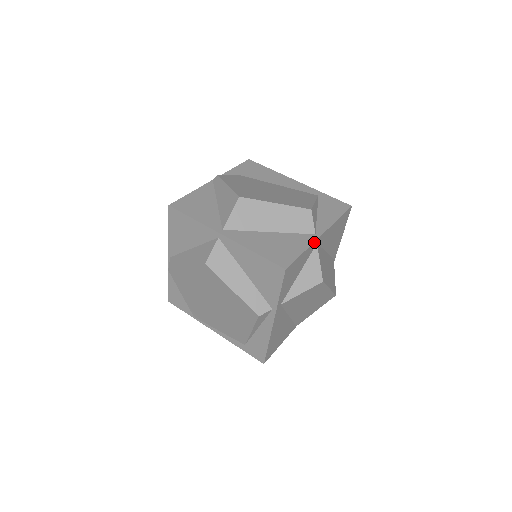
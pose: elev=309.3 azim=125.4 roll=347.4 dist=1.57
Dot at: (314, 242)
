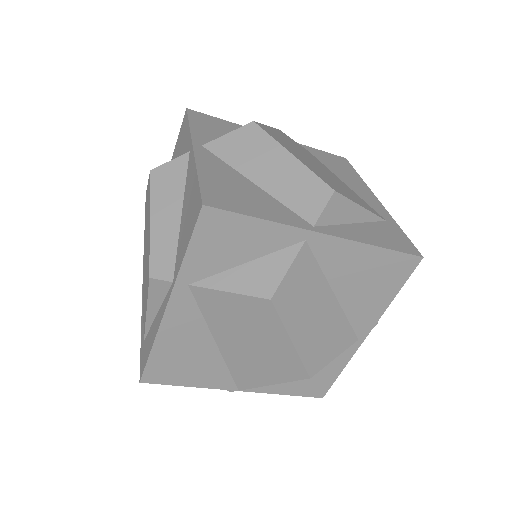
Dot at: (298, 228)
